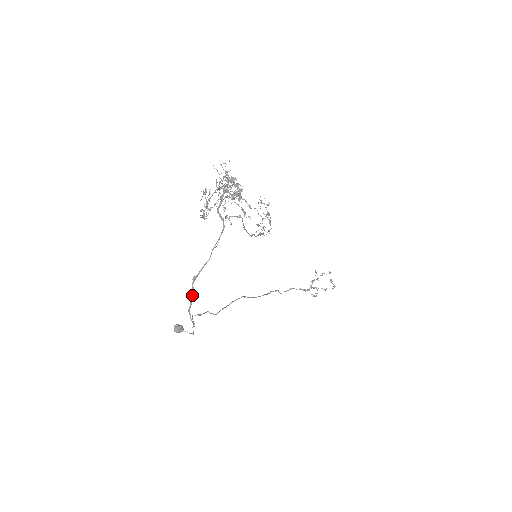
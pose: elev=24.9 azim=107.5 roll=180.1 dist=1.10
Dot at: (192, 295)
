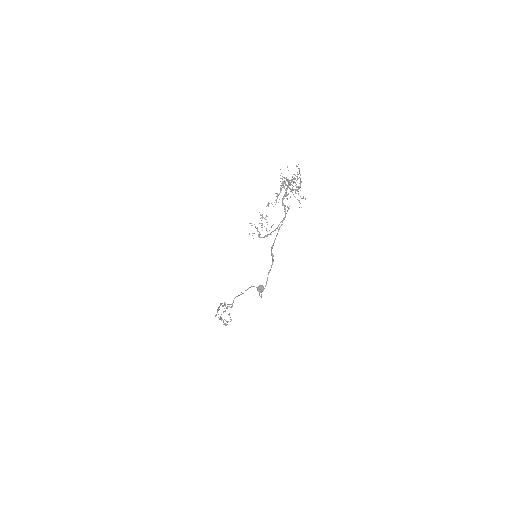
Dot at: (273, 259)
